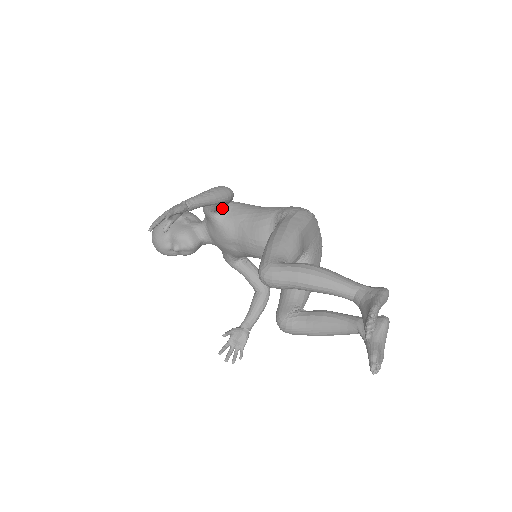
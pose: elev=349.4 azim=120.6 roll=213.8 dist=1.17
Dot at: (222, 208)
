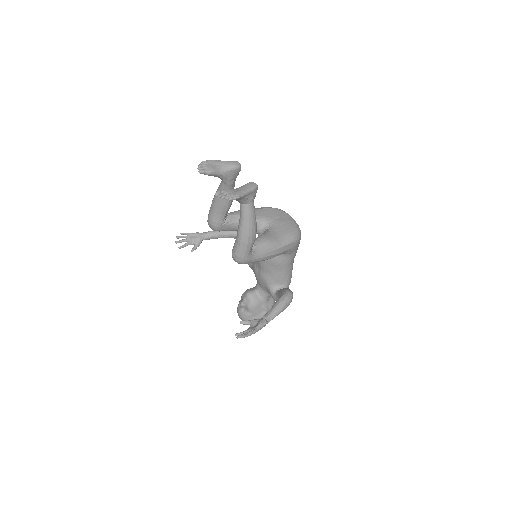
Dot at: occluded
